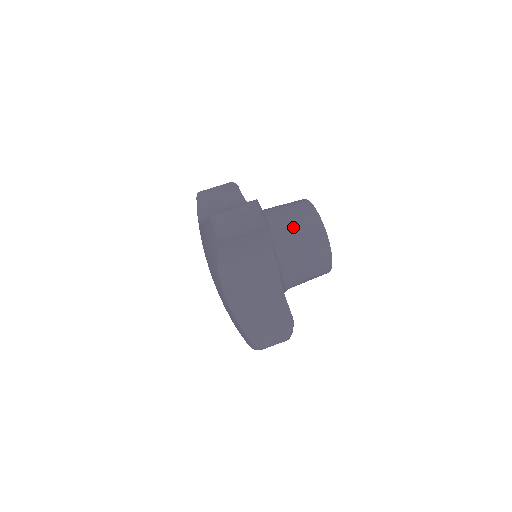
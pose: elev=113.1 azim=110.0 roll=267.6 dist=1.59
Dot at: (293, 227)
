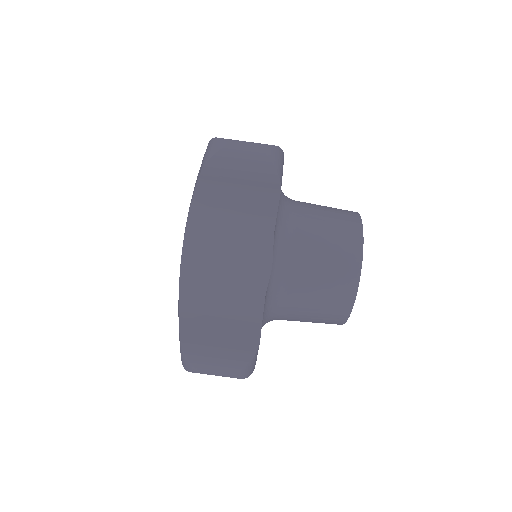
Dot at: (305, 314)
